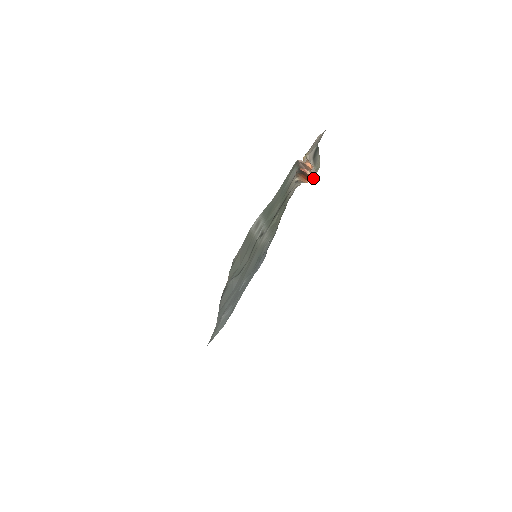
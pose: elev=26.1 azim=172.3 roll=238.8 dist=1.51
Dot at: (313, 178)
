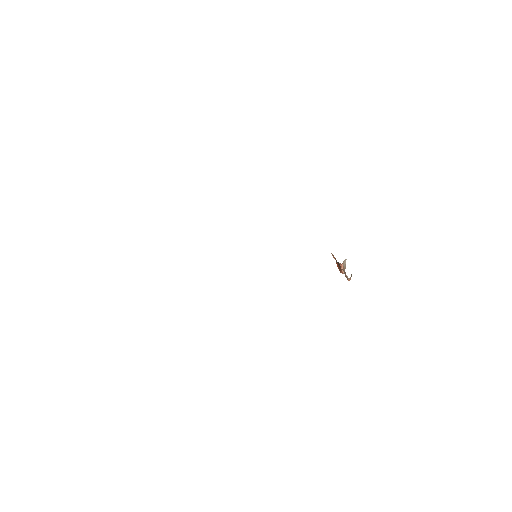
Dot at: (342, 272)
